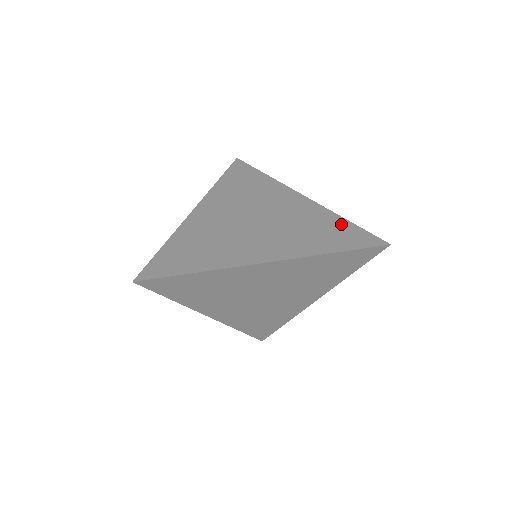
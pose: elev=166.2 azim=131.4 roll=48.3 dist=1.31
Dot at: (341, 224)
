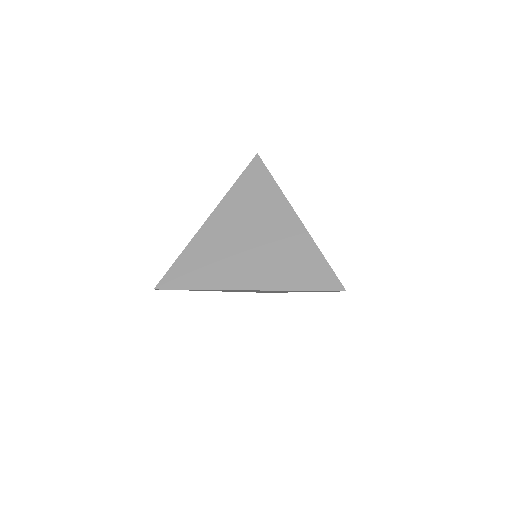
Dot at: (316, 260)
